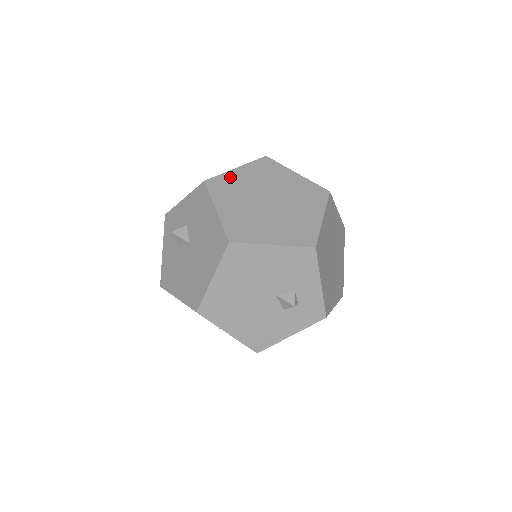
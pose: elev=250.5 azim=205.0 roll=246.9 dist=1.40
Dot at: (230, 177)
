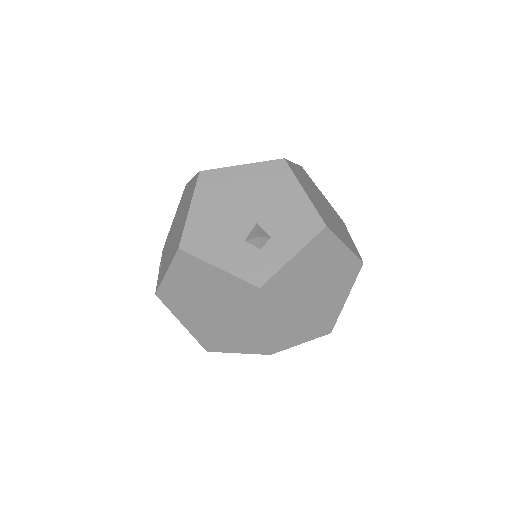
Dot at: (316, 186)
